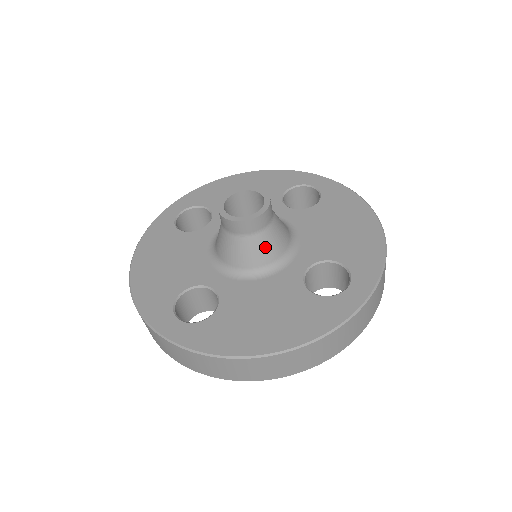
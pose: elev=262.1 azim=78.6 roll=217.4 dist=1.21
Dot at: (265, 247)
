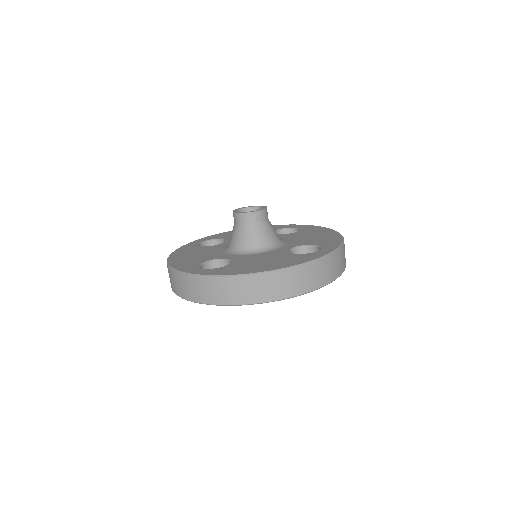
Dot at: (263, 234)
